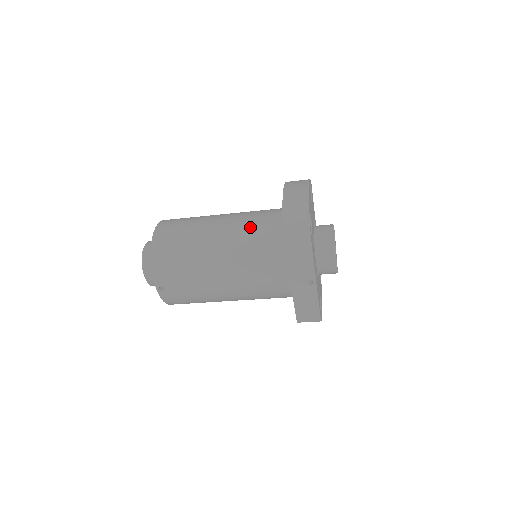
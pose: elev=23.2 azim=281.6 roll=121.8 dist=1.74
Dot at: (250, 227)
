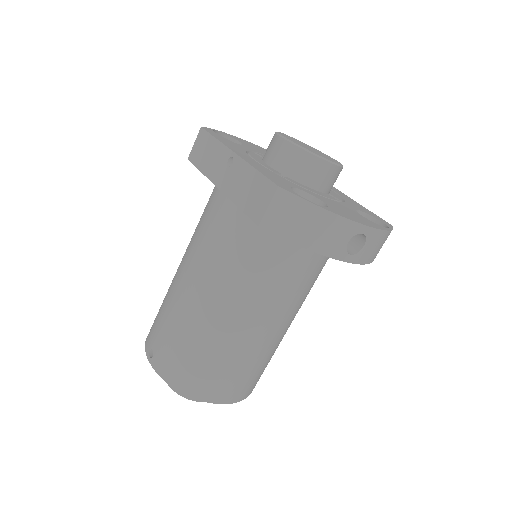
Dot at: occluded
